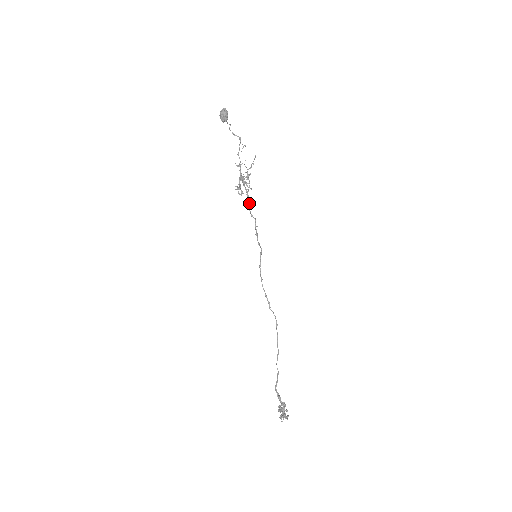
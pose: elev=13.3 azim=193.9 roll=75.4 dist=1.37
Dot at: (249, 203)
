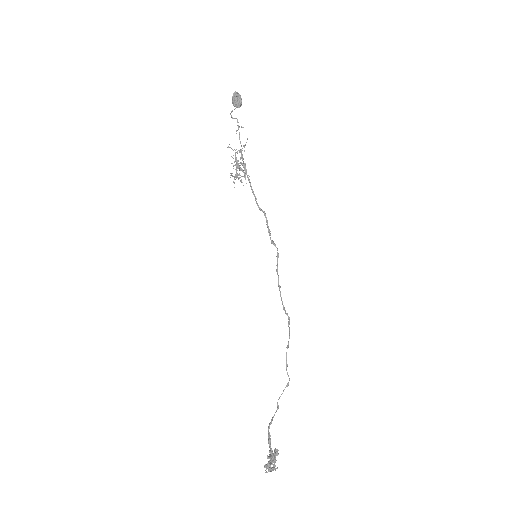
Dot at: (253, 193)
